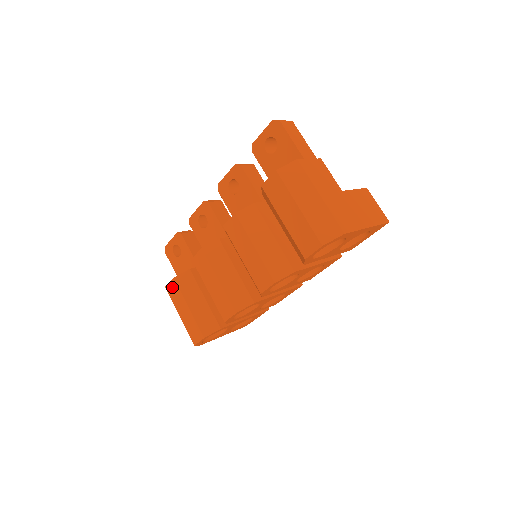
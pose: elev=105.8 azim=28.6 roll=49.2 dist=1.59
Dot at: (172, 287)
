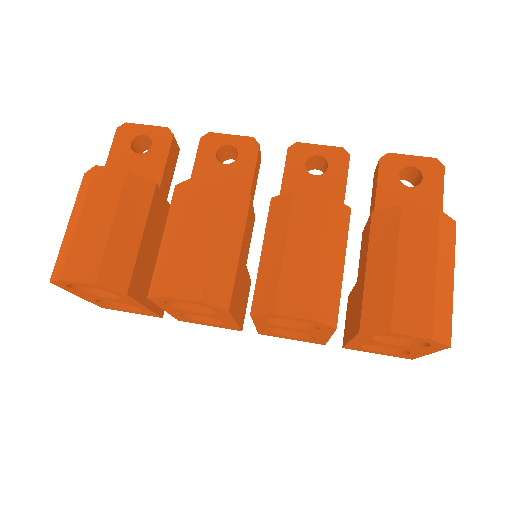
Dot at: (110, 177)
